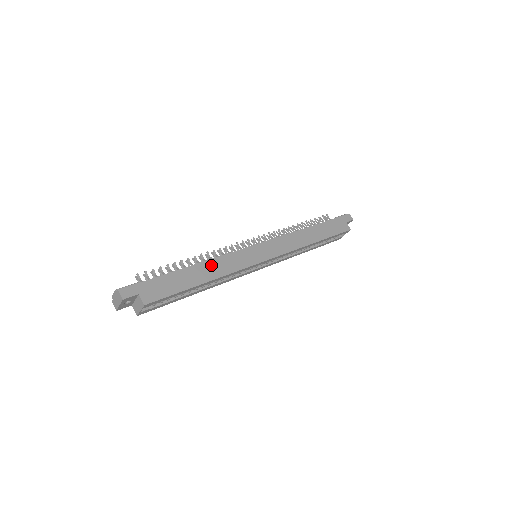
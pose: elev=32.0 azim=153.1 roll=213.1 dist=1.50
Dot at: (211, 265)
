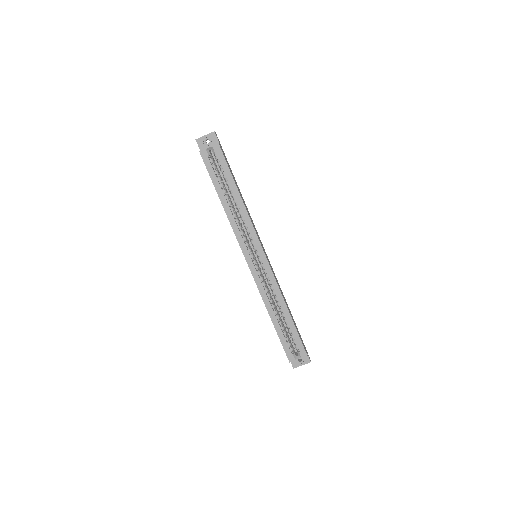
Dot at: (245, 204)
